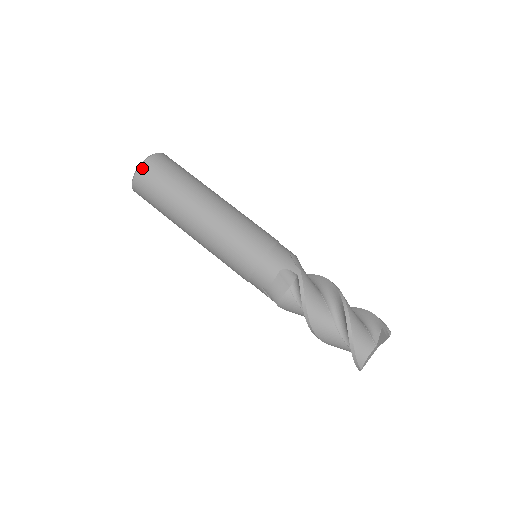
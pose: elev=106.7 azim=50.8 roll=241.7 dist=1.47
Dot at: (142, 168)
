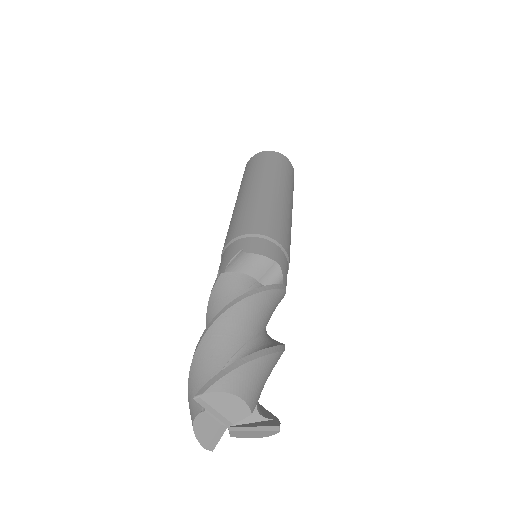
Dot at: (285, 158)
